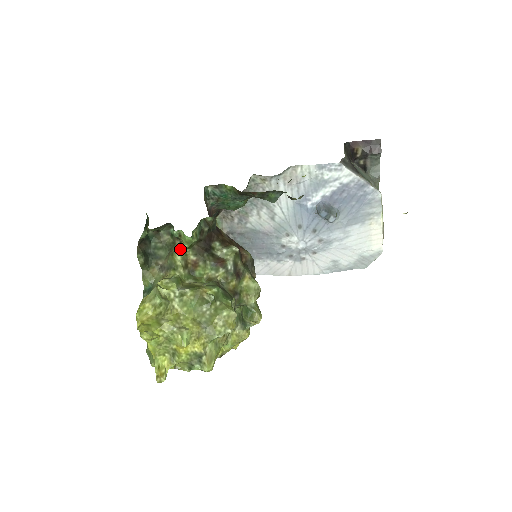
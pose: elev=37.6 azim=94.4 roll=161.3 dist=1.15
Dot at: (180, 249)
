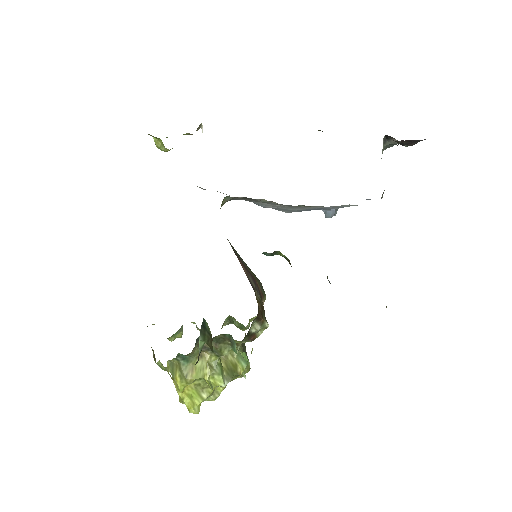
Dot at: (229, 346)
